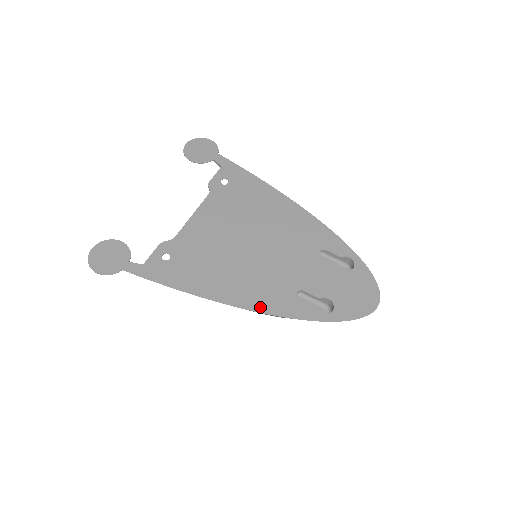
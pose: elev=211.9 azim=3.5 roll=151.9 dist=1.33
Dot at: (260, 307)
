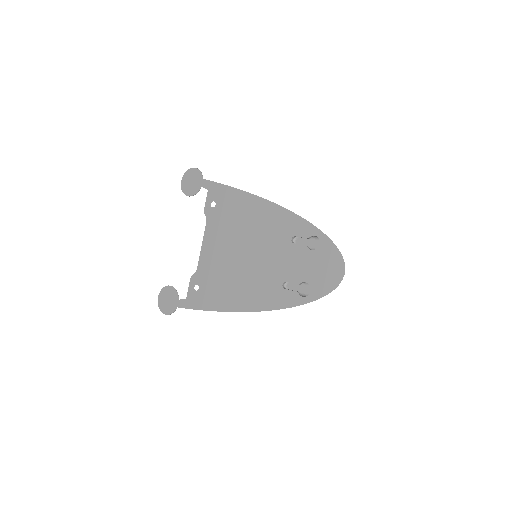
Dot at: (260, 307)
